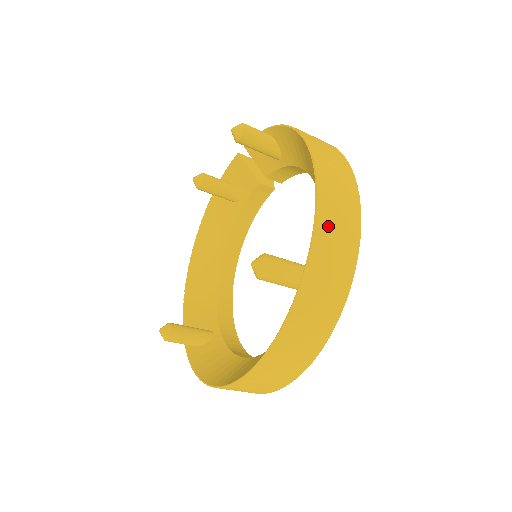
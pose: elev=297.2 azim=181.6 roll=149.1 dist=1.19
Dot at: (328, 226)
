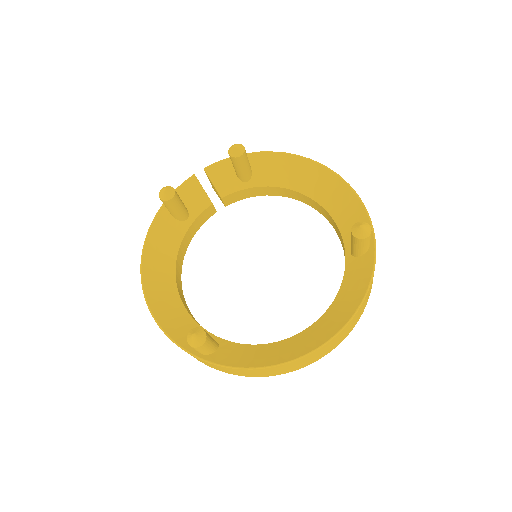
Dot at: occluded
